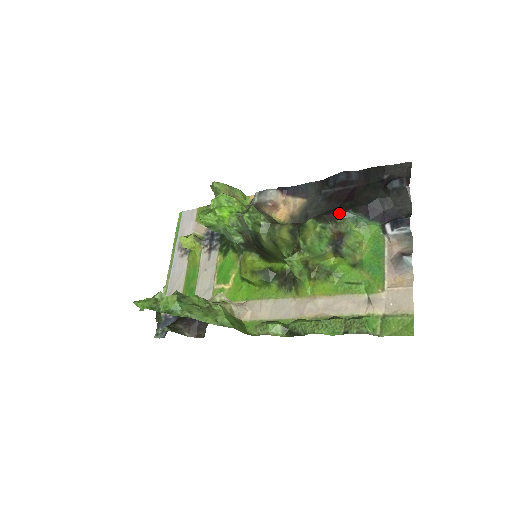
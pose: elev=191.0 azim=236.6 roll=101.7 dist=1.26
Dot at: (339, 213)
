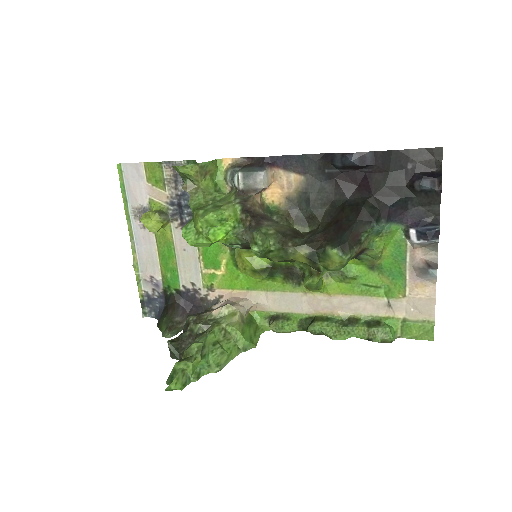
Dot at: (363, 232)
